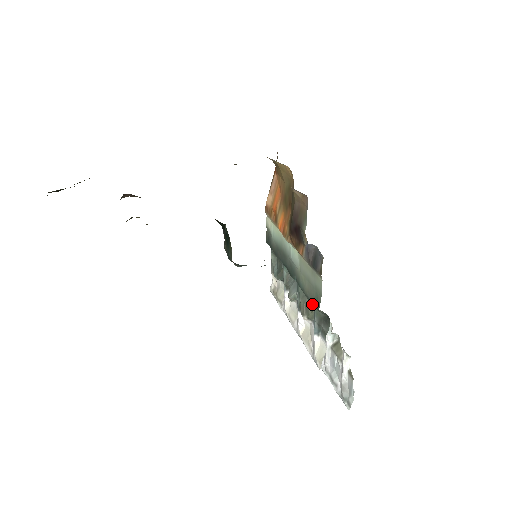
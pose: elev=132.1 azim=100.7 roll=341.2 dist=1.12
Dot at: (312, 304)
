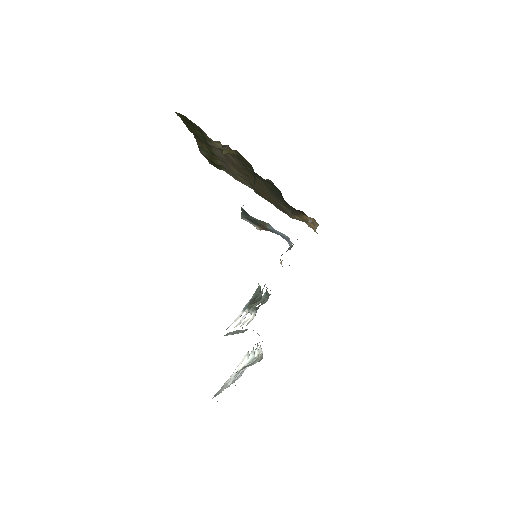
Dot at: (259, 300)
